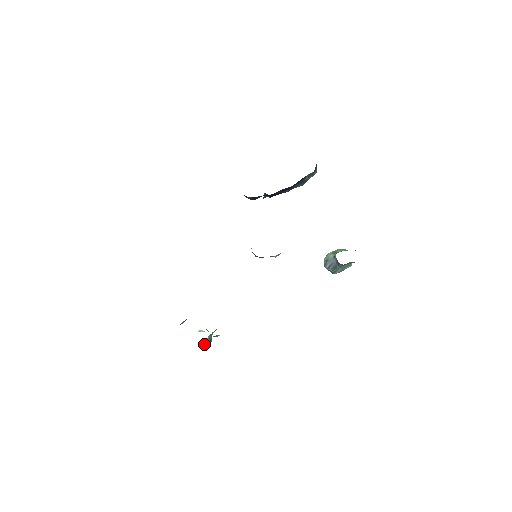
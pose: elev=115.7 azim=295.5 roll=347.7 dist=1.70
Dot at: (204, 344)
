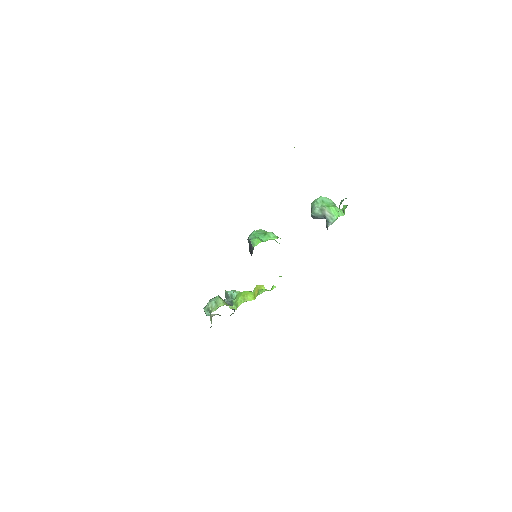
Dot at: occluded
